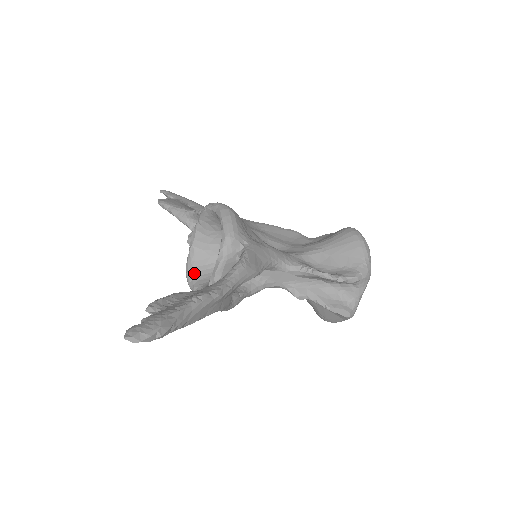
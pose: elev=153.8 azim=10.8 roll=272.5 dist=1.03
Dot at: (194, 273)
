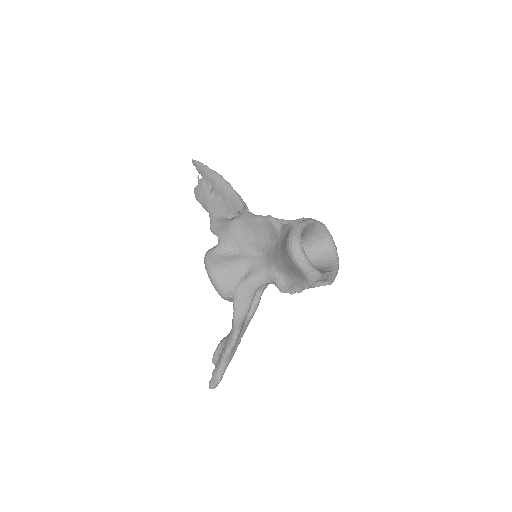
Dot at: occluded
